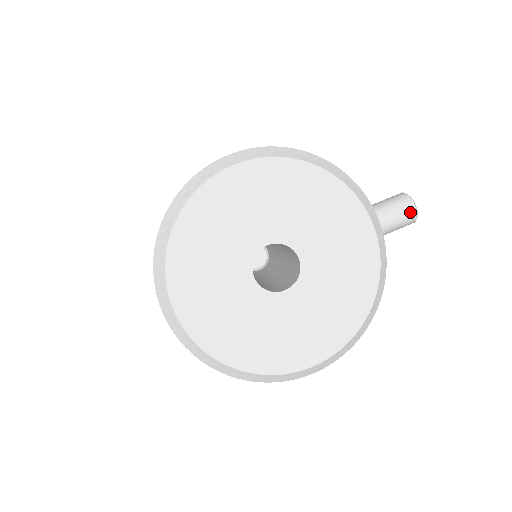
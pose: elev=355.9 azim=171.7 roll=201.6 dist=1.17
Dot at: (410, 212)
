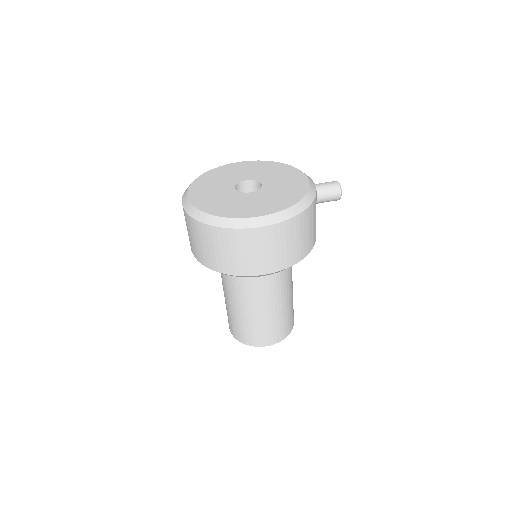
Dot at: (335, 183)
